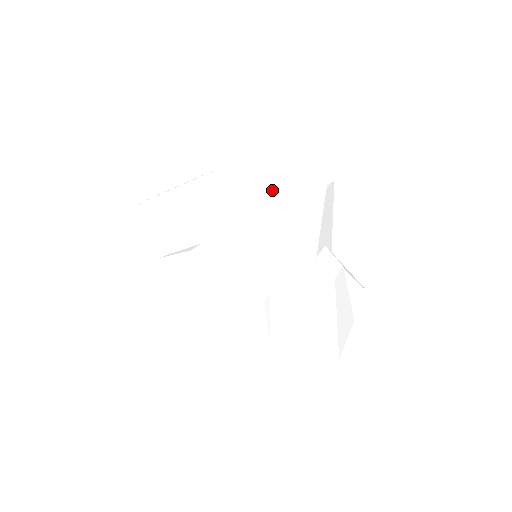
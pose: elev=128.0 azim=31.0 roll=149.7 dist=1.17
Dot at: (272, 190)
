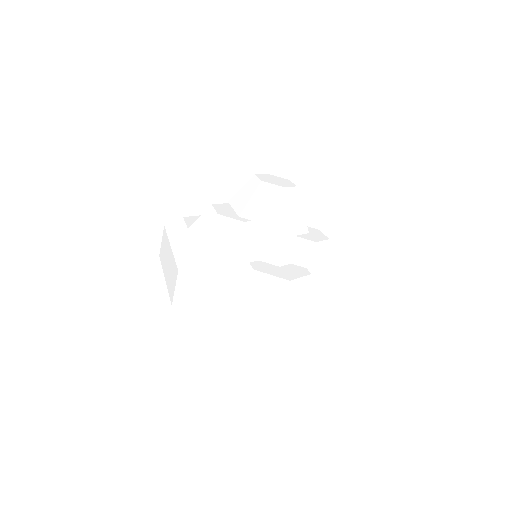
Dot at: (271, 204)
